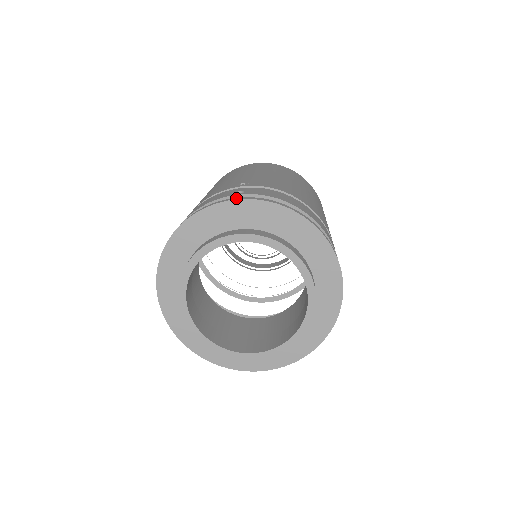
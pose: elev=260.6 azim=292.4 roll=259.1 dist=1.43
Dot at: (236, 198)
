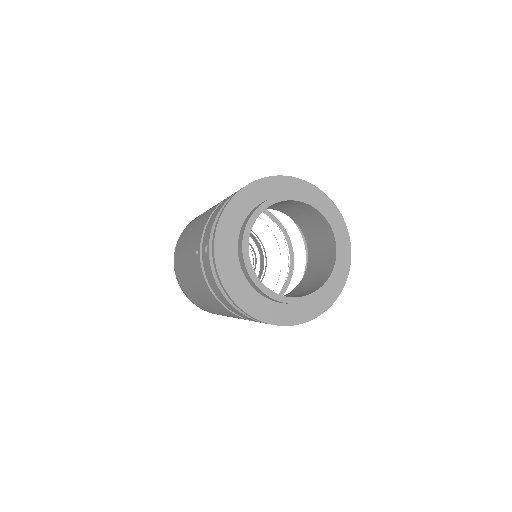
Dot at: (319, 190)
